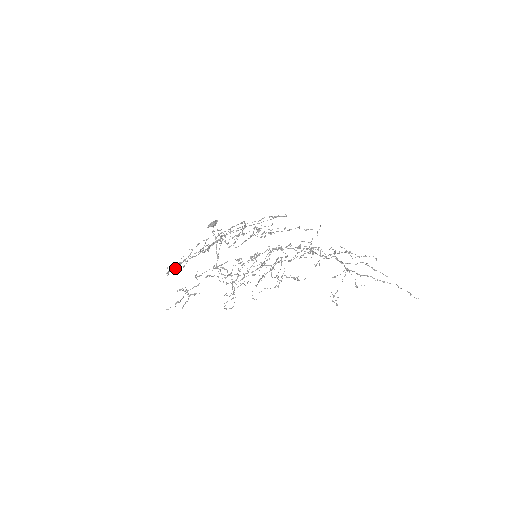
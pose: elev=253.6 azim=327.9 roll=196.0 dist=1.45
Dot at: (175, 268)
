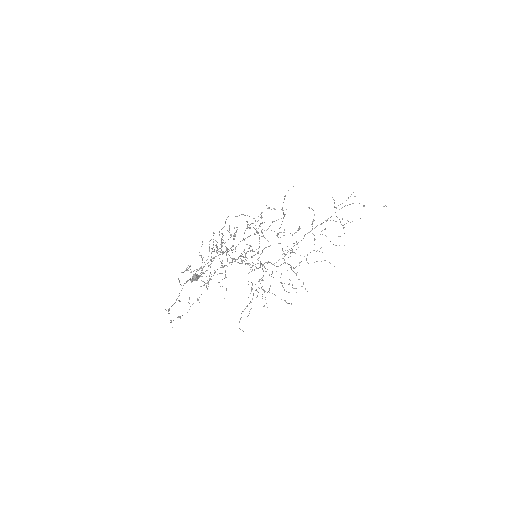
Dot at: (186, 269)
